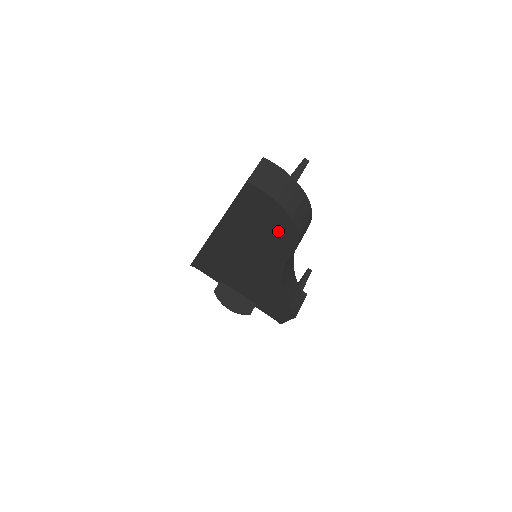
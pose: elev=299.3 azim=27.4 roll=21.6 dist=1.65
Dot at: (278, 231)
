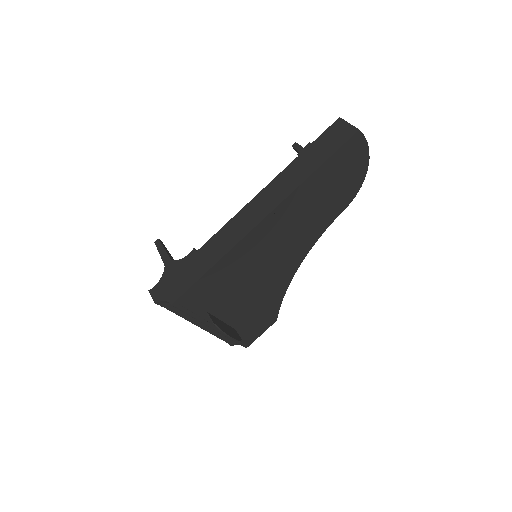
Dot at: (346, 188)
